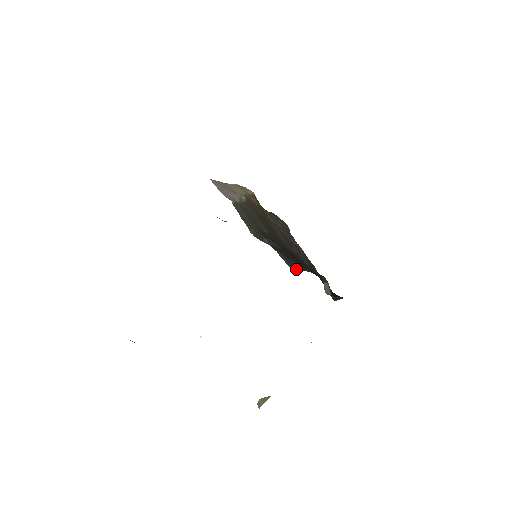
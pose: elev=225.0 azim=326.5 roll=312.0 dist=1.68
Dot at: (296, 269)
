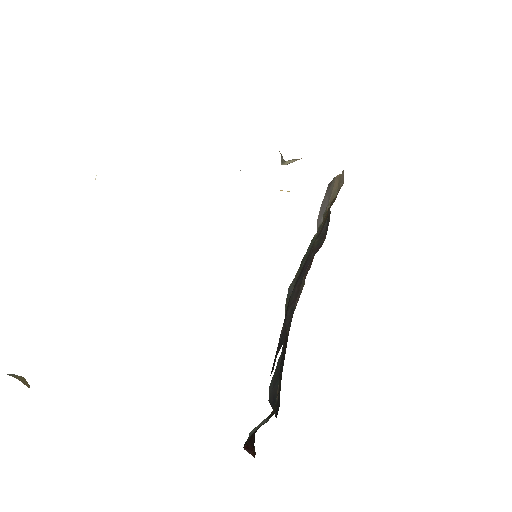
Dot at: (270, 402)
